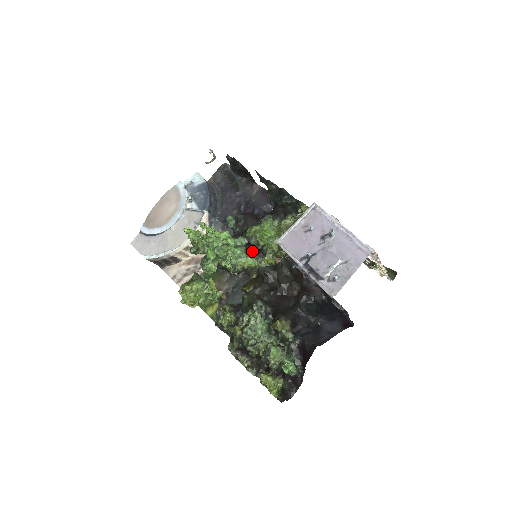
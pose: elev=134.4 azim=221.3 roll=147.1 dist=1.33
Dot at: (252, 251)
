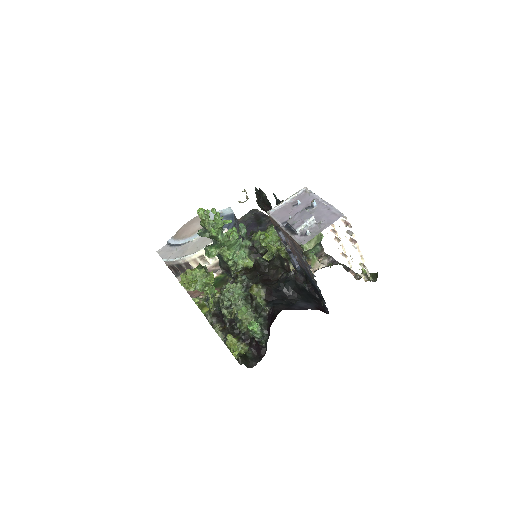
Dot at: (255, 256)
